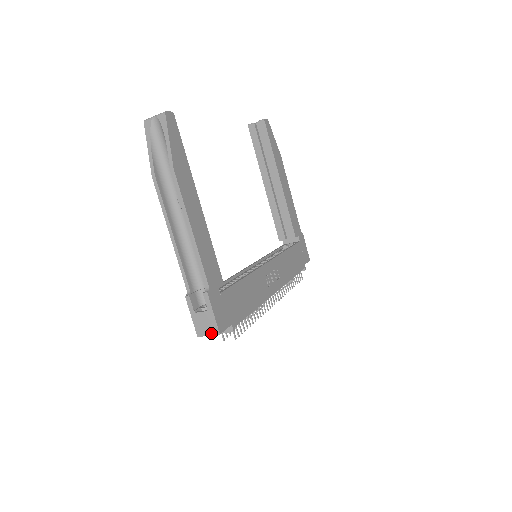
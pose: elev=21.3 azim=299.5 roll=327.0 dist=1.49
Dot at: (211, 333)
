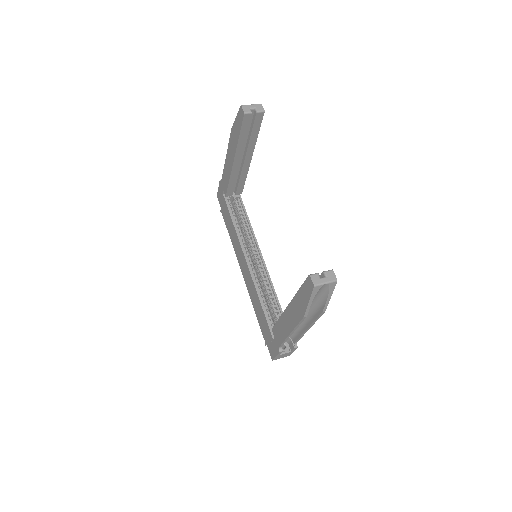
Dot at: occluded
